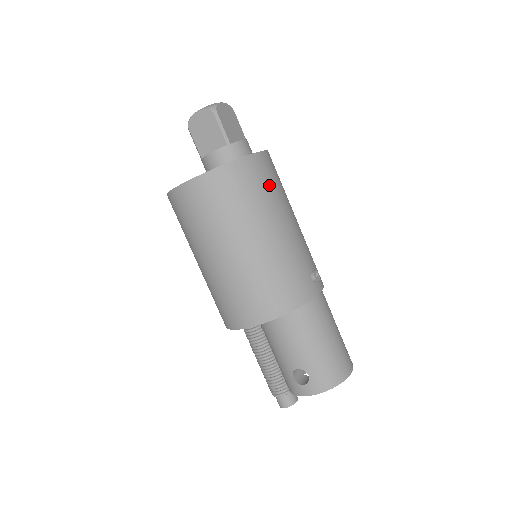
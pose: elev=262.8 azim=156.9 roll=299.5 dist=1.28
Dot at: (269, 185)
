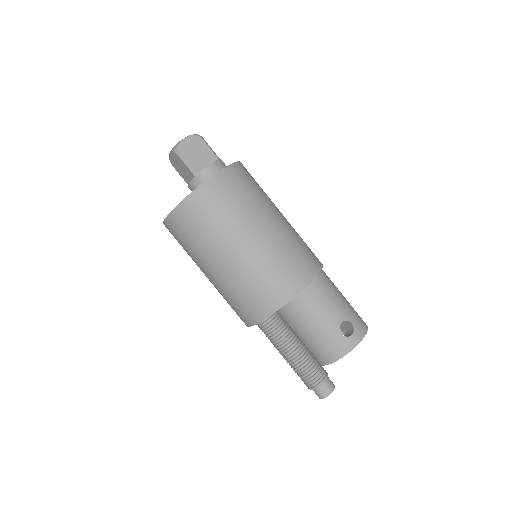
Dot at: occluded
